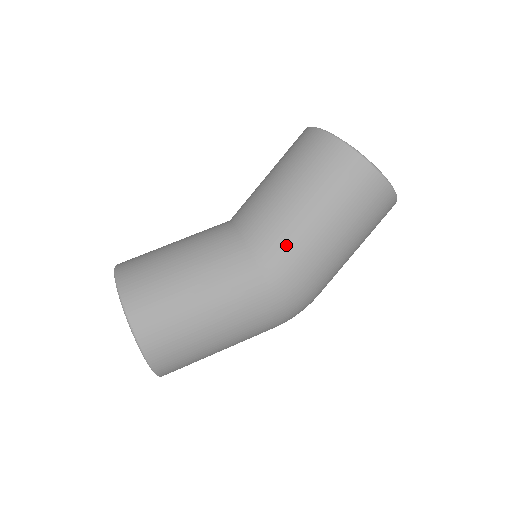
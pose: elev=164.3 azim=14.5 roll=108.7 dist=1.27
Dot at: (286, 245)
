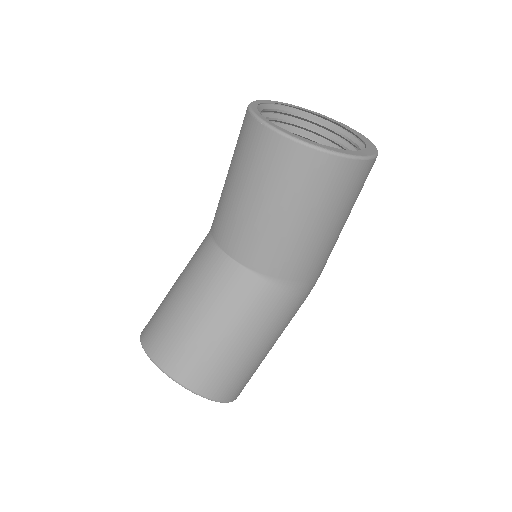
Dot at: (307, 266)
